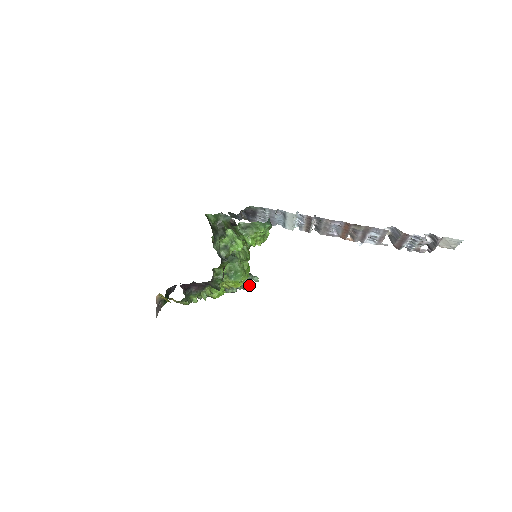
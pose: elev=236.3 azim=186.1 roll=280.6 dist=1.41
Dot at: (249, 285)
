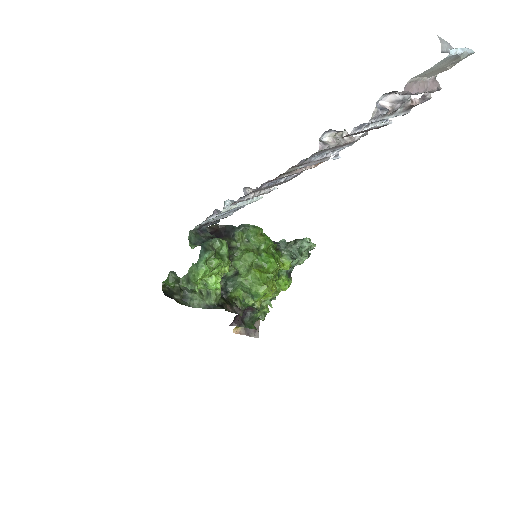
Dot at: (310, 246)
